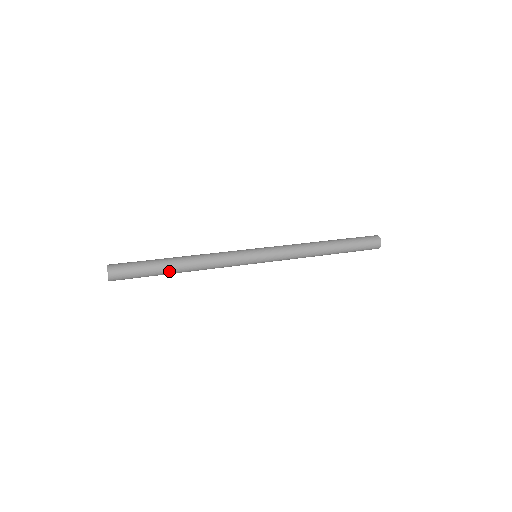
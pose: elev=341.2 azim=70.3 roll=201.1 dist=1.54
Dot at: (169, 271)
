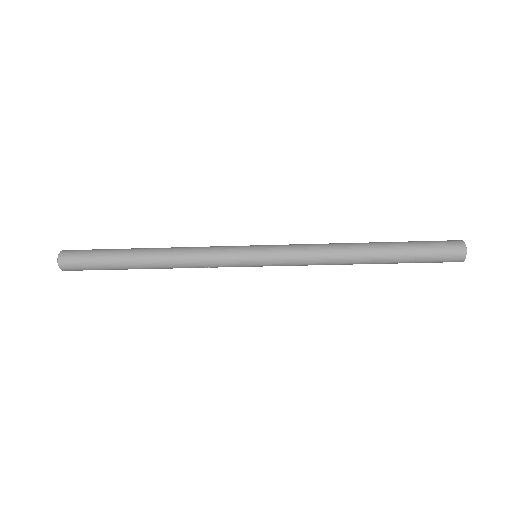
Dot at: (131, 258)
